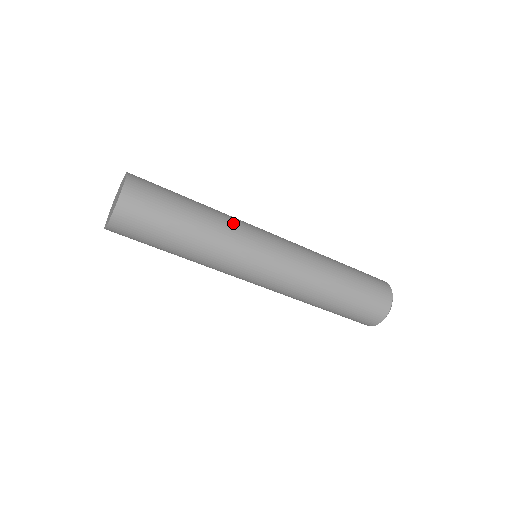
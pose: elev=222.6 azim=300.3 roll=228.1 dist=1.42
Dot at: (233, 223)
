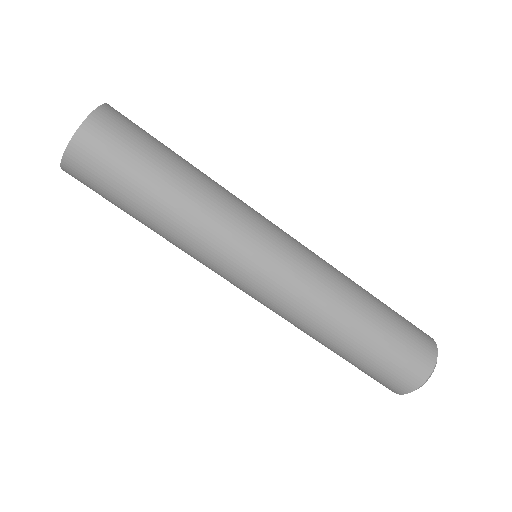
Dot at: occluded
